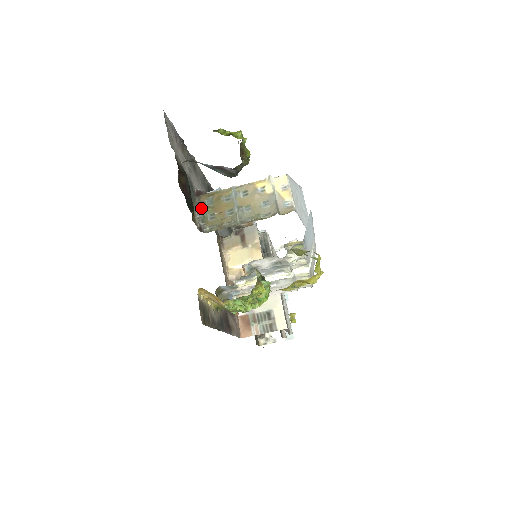
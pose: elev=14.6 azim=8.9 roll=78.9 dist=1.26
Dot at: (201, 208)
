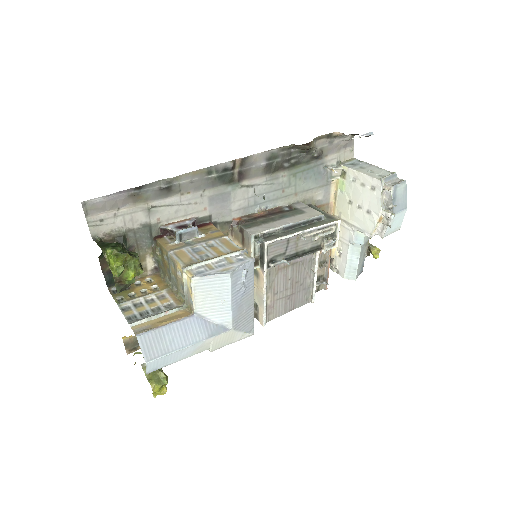
Dot at: (155, 254)
